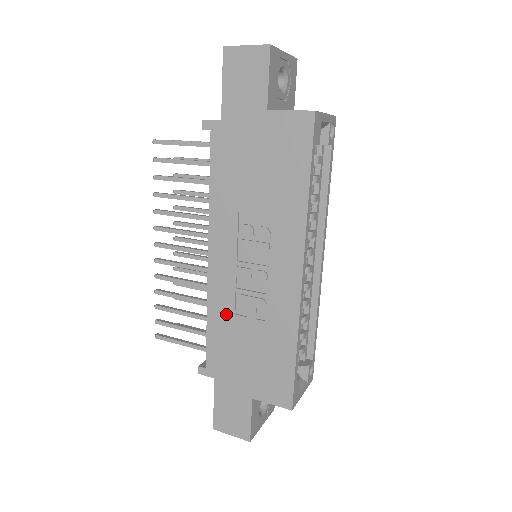
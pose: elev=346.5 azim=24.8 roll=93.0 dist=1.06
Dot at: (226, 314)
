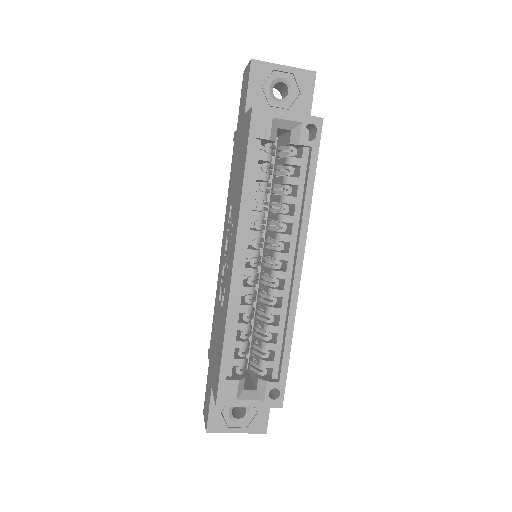
Dot at: (218, 300)
